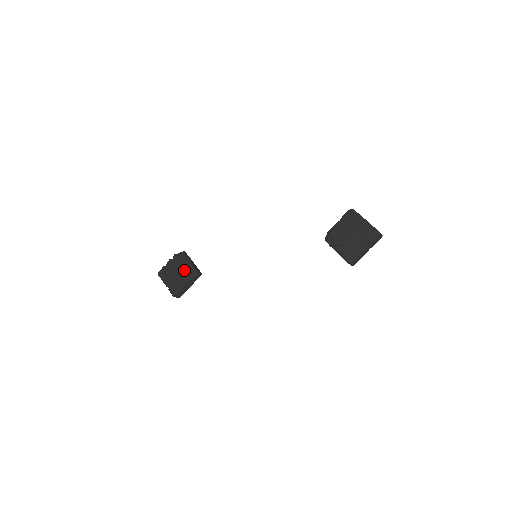
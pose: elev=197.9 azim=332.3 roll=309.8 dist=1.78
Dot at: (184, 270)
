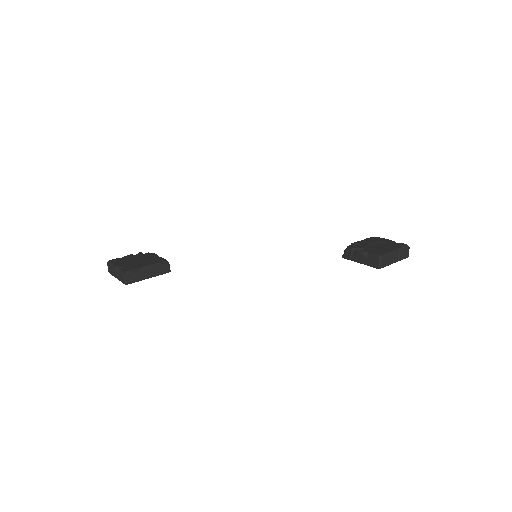
Dot at: (151, 259)
